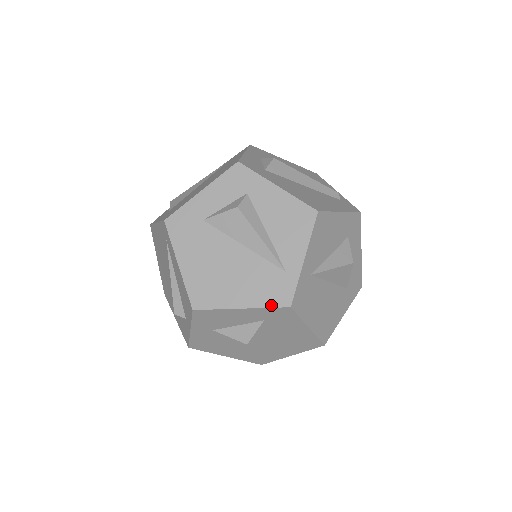
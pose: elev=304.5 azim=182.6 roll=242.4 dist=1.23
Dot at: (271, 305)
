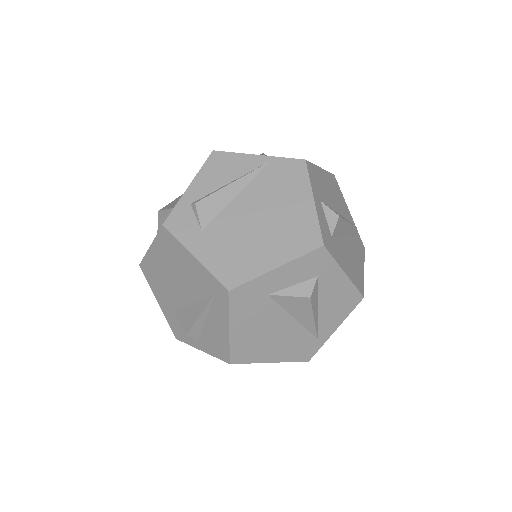
Dot at: (295, 360)
